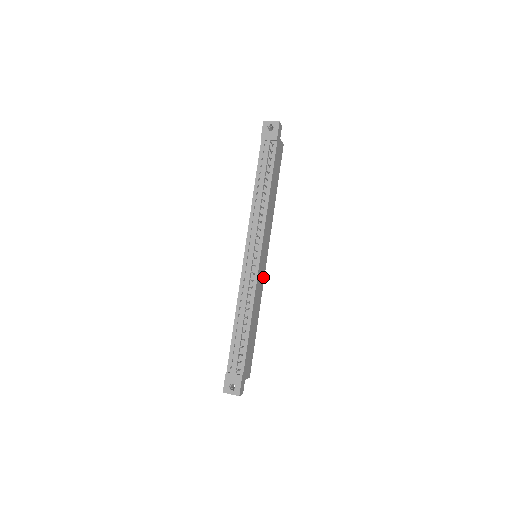
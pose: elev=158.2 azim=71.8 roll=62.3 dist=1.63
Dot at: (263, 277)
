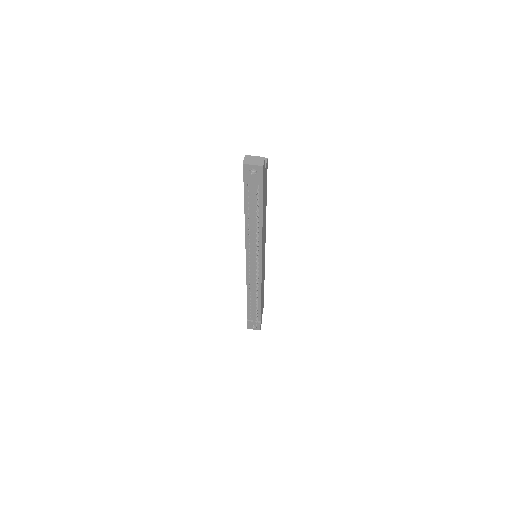
Dot at: (264, 261)
